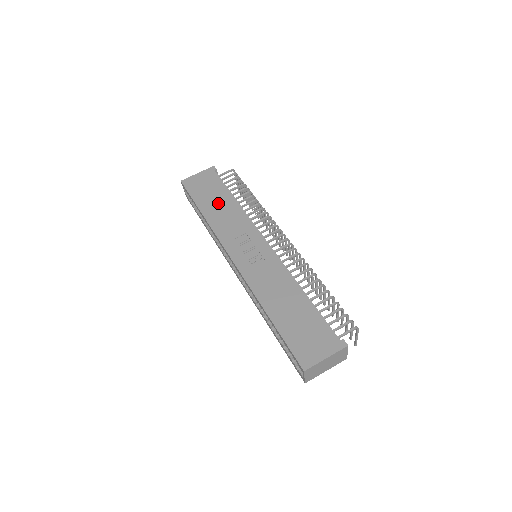
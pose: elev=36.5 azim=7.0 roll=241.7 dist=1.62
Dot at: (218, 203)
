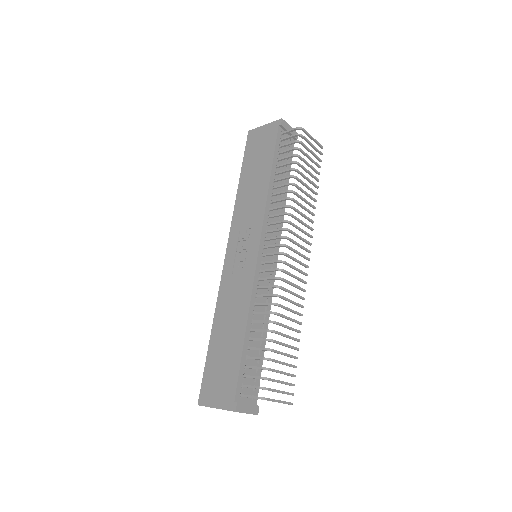
Dot at: (255, 176)
